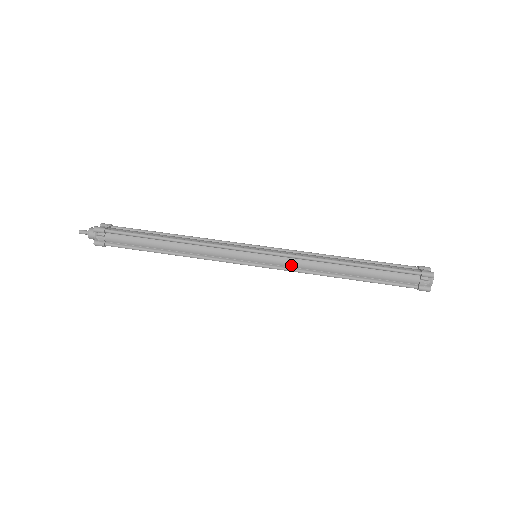
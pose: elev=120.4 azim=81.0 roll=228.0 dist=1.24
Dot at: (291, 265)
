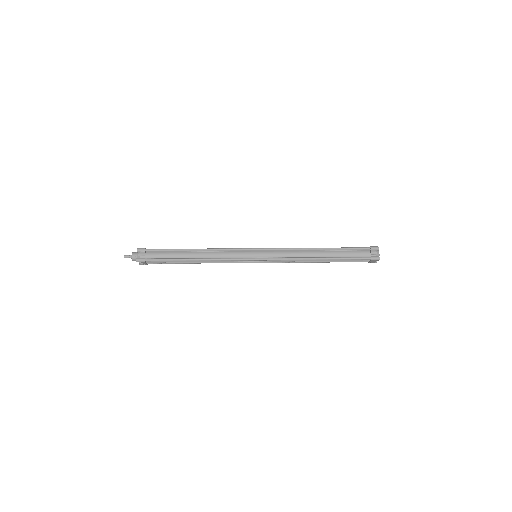
Dot at: (282, 255)
